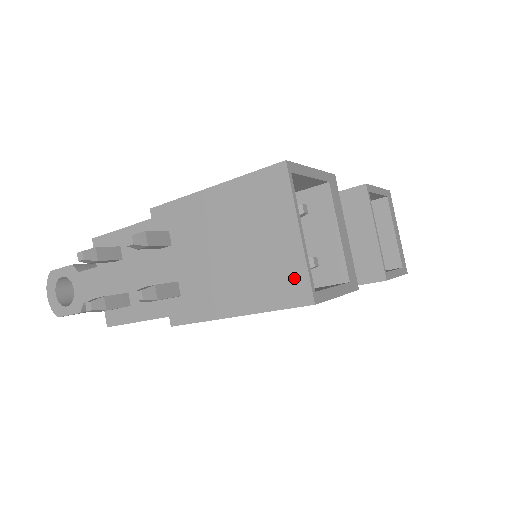
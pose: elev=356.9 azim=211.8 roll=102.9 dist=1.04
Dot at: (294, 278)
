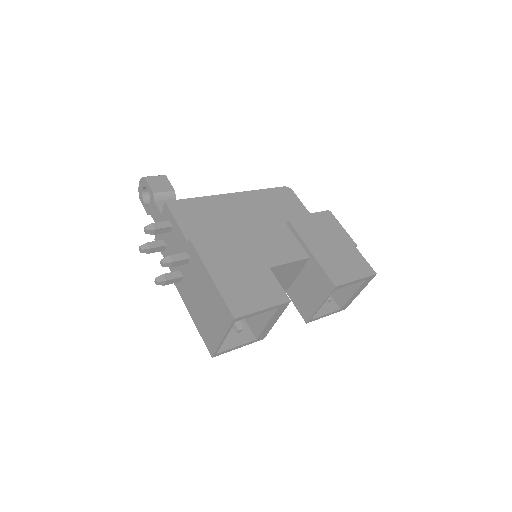
Dot at: (212, 344)
